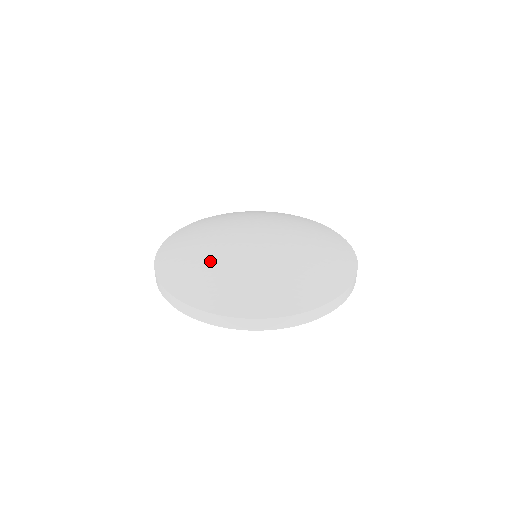
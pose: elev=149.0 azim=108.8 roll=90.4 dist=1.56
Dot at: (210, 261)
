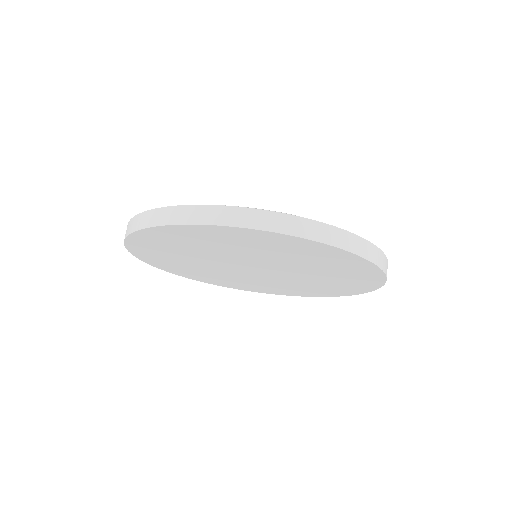
Dot at: occluded
